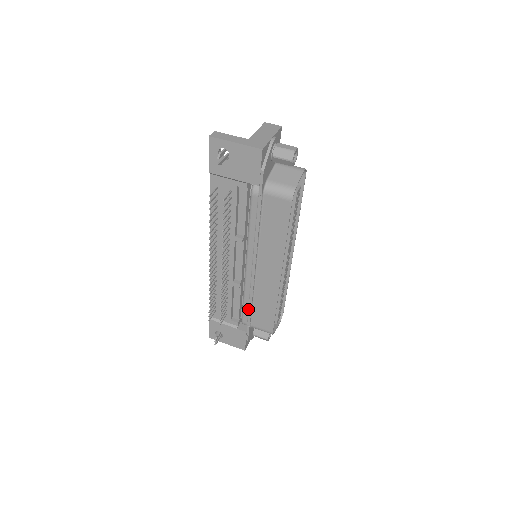
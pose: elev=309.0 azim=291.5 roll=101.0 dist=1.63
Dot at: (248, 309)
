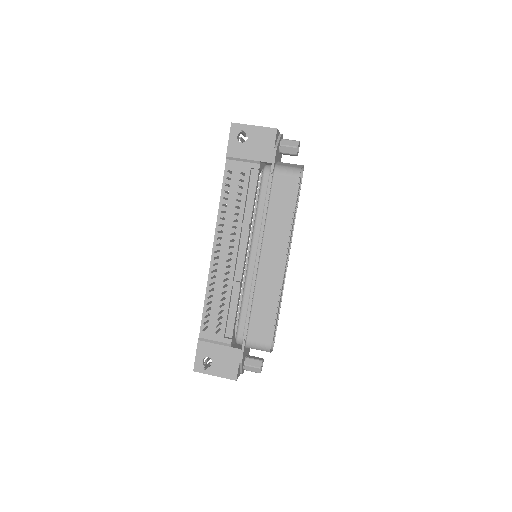
Dot at: (246, 315)
